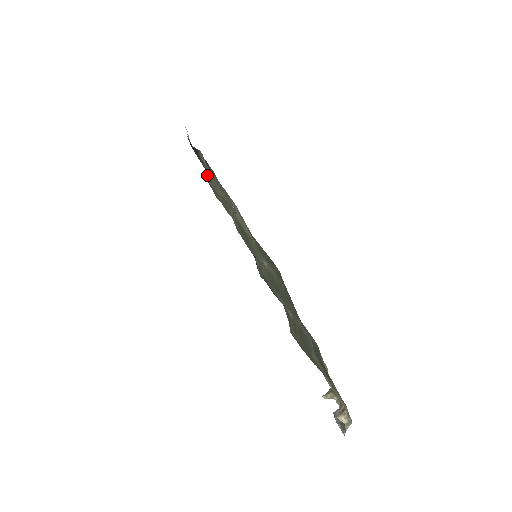
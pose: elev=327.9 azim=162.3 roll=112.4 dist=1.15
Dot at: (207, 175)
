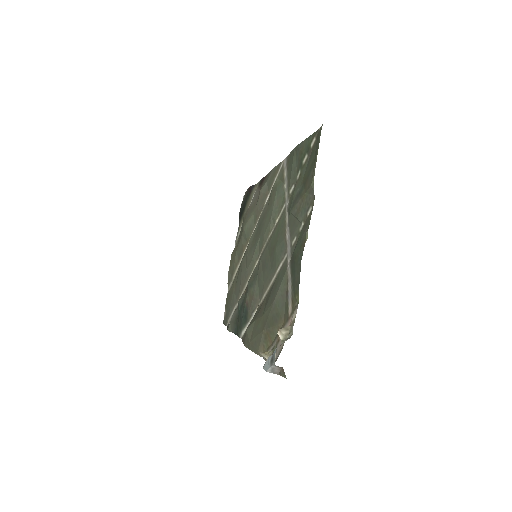
Dot at: occluded
